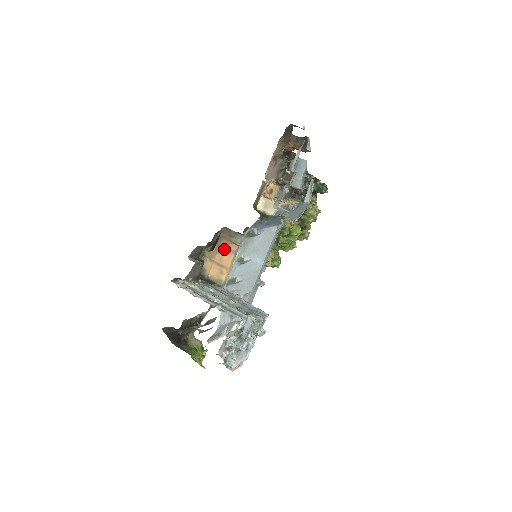
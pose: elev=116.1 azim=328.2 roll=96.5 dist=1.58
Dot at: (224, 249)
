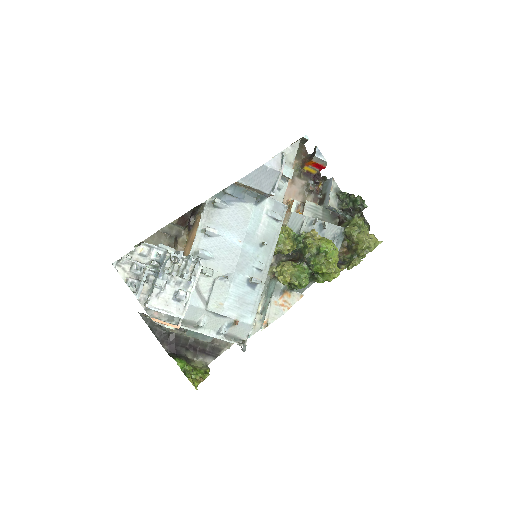
Dot at: (195, 227)
